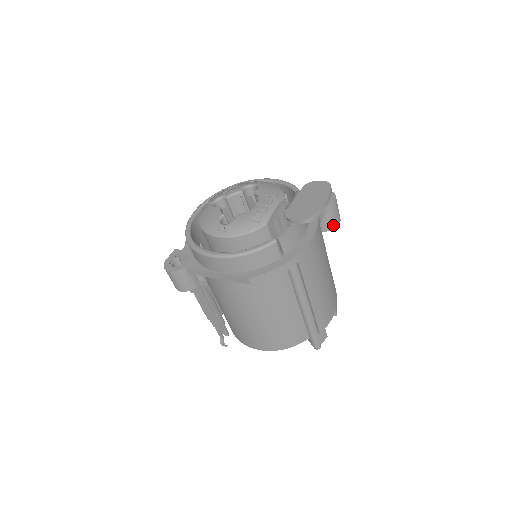
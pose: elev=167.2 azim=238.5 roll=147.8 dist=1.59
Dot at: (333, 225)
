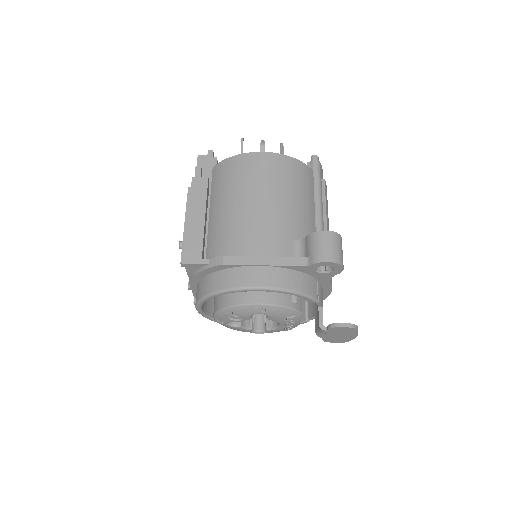
Dot at: occluded
